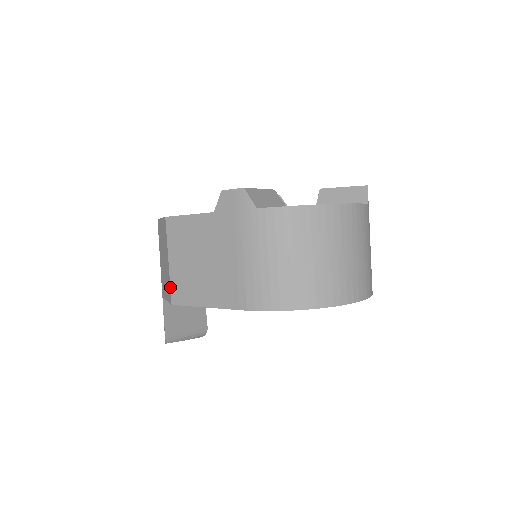
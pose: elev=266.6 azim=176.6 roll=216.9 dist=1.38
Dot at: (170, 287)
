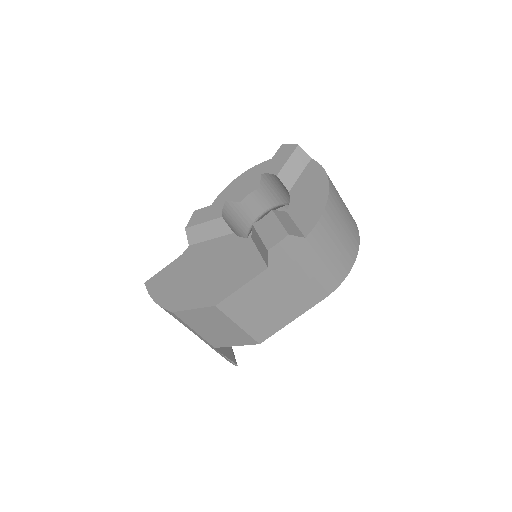
Dot at: (251, 337)
